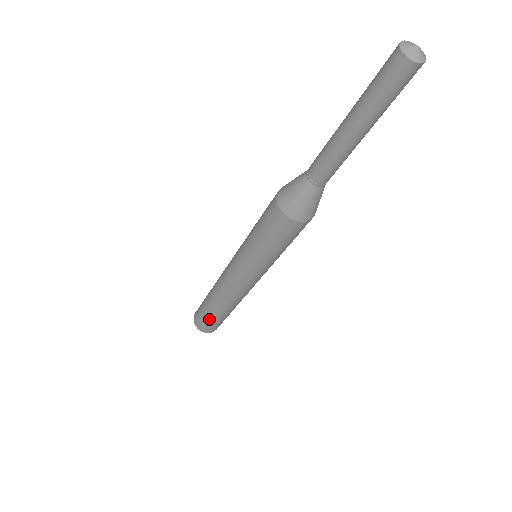
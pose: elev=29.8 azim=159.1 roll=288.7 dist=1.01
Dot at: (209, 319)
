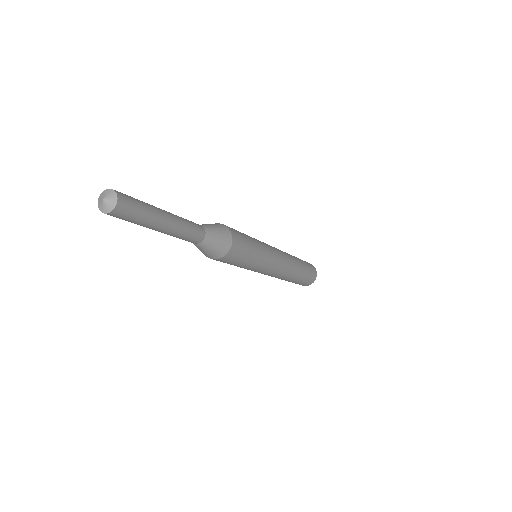
Dot at: (303, 281)
